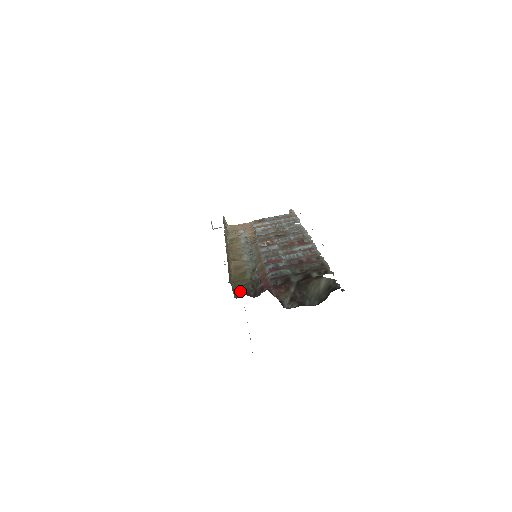
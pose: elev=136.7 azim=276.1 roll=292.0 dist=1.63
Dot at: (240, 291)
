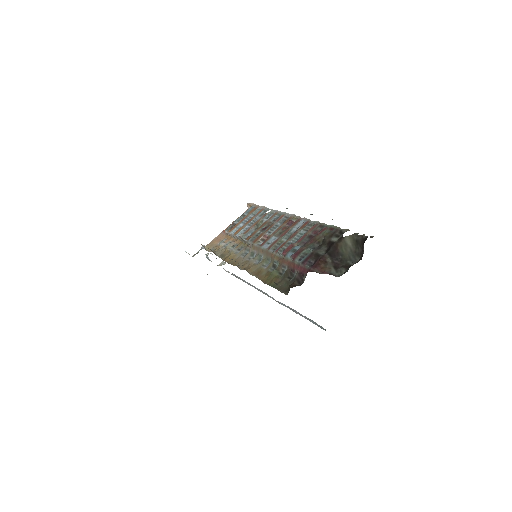
Dot at: (283, 287)
